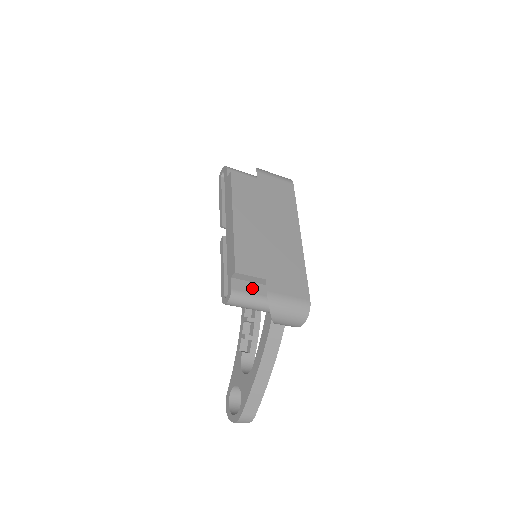
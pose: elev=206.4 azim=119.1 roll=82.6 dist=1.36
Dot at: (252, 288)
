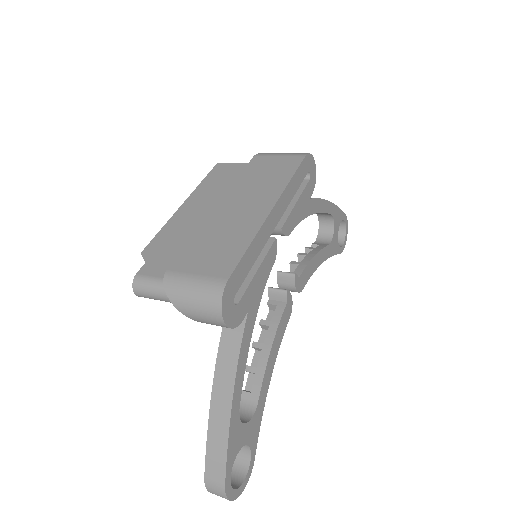
Dot at: (164, 272)
